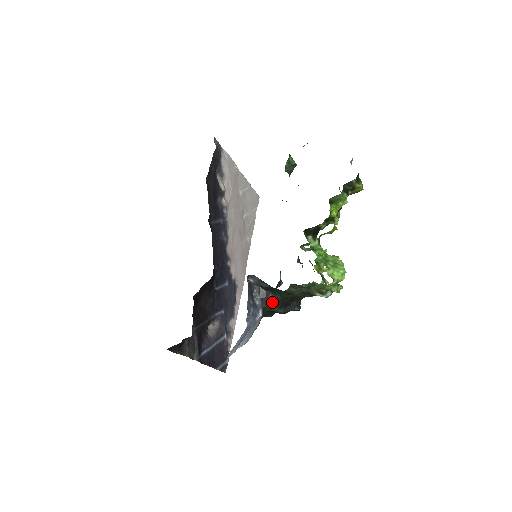
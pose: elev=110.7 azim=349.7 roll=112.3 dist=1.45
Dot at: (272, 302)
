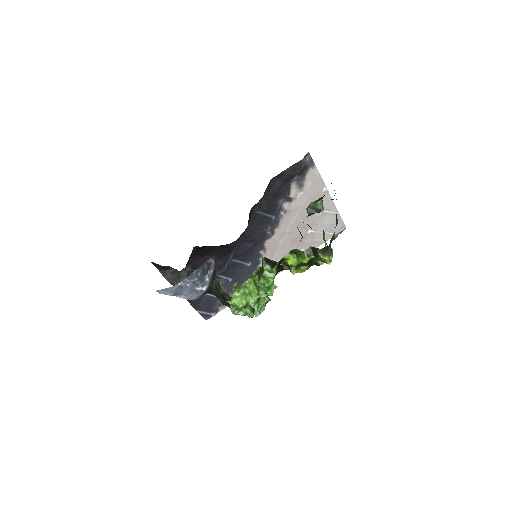
Dot at: occluded
